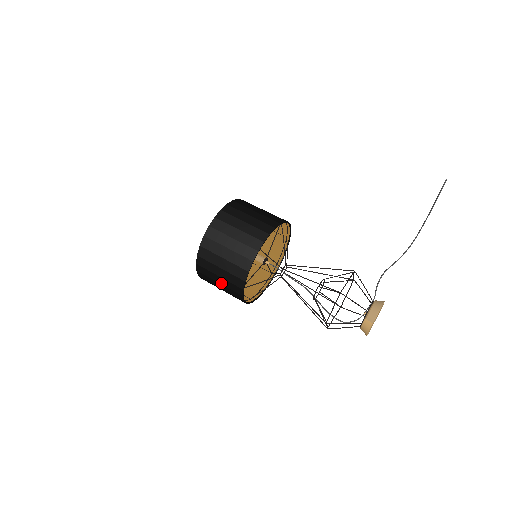
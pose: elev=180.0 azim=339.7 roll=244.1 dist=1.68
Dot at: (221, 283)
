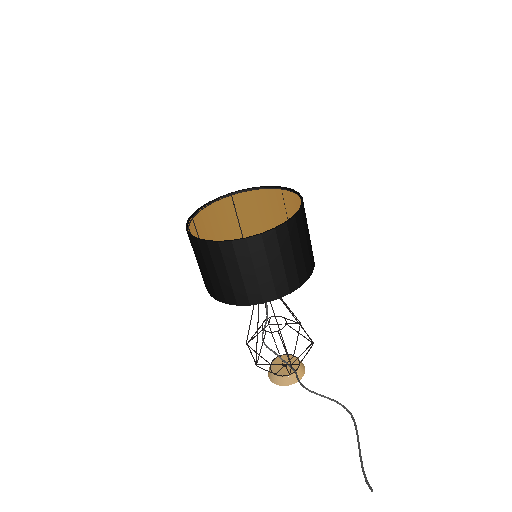
Dot at: occluded
